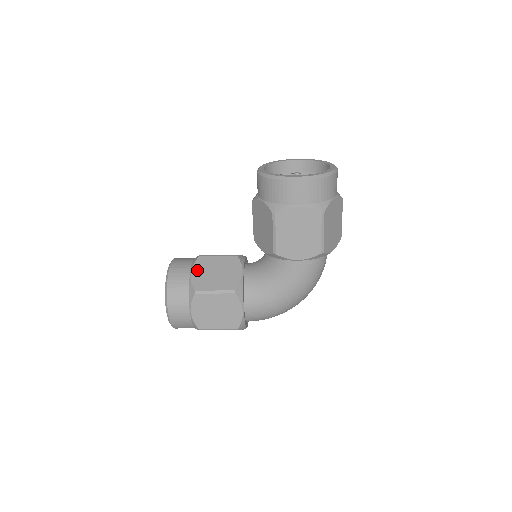
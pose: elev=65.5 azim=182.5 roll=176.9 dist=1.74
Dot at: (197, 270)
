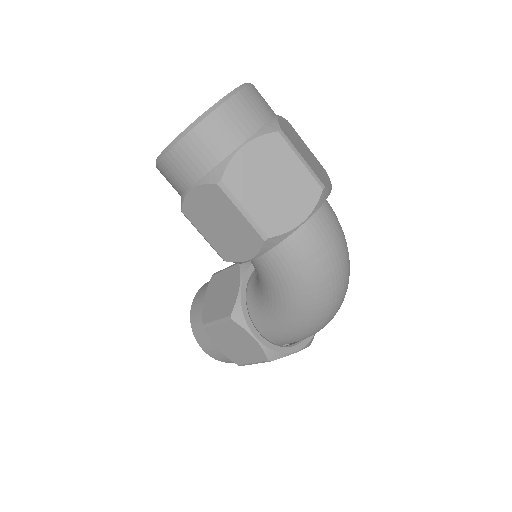
Dot at: (208, 295)
